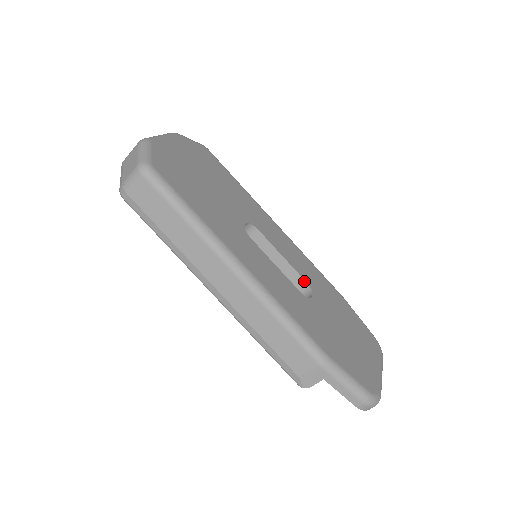
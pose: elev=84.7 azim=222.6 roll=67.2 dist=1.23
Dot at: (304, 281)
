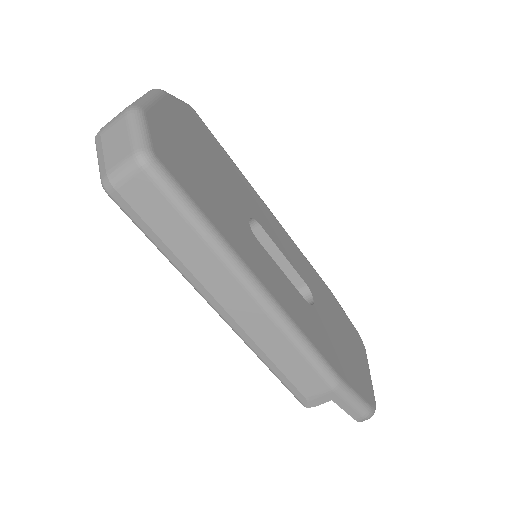
Dot at: (304, 282)
